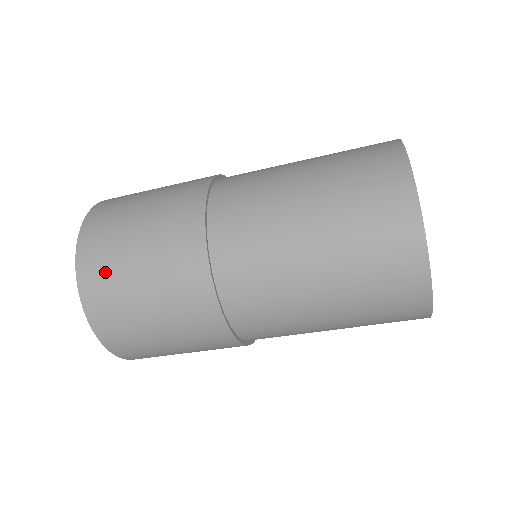
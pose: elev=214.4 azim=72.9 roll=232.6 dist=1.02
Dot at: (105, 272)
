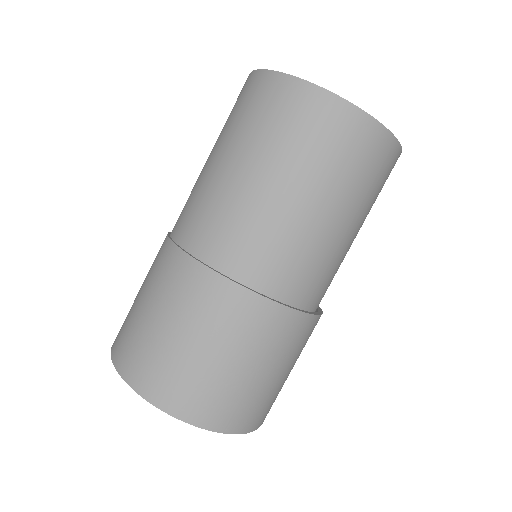
Dot at: occluded
